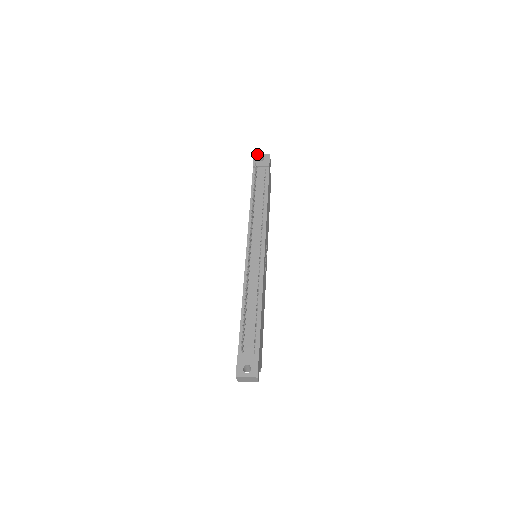
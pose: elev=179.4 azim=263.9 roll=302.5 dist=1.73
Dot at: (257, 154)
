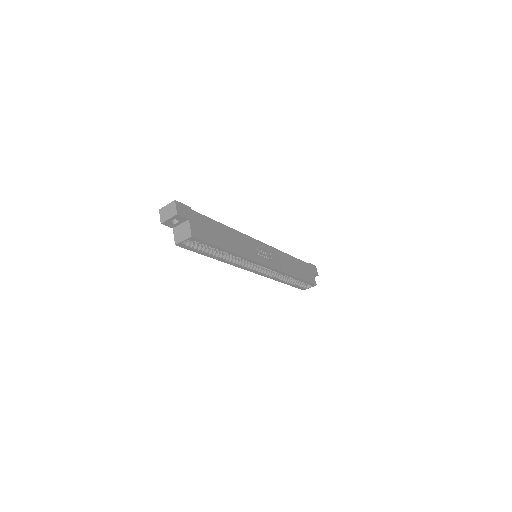
Dot at: occluded
